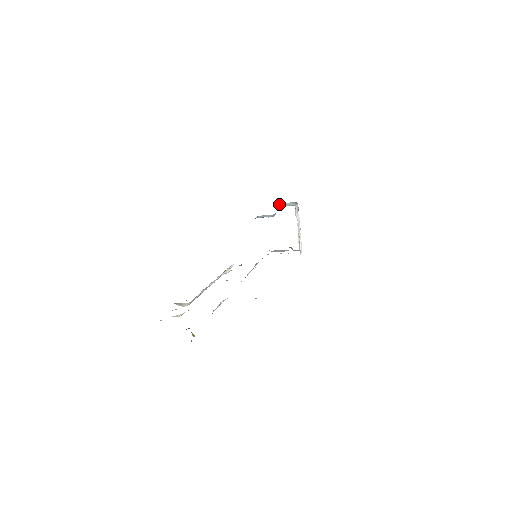
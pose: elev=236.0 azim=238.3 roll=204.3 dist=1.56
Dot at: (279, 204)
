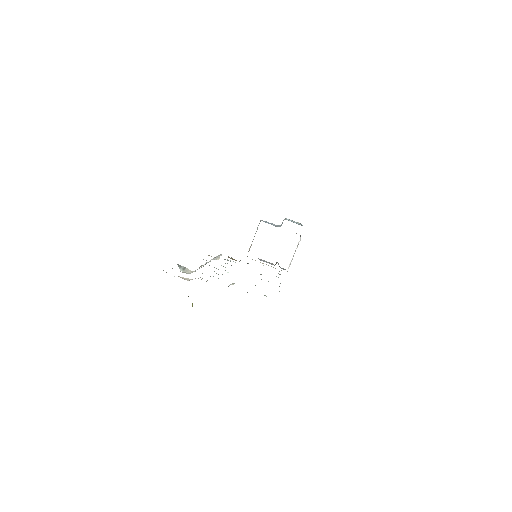
Dot at: (286, 218)
